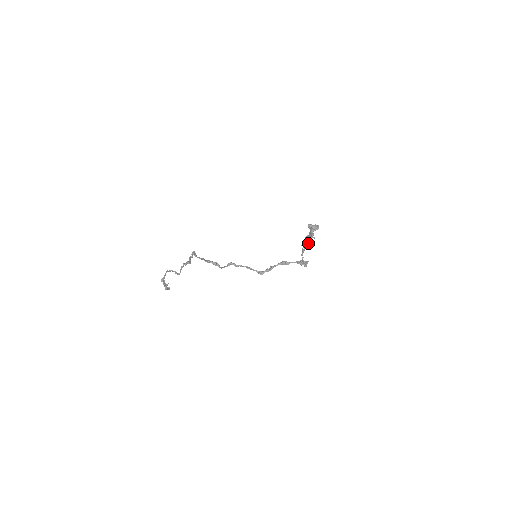
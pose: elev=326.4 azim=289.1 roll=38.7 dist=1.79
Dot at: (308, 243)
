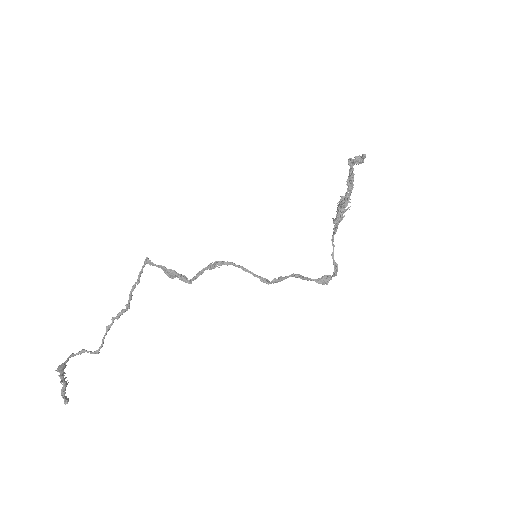
Dot at: (347, 198)
